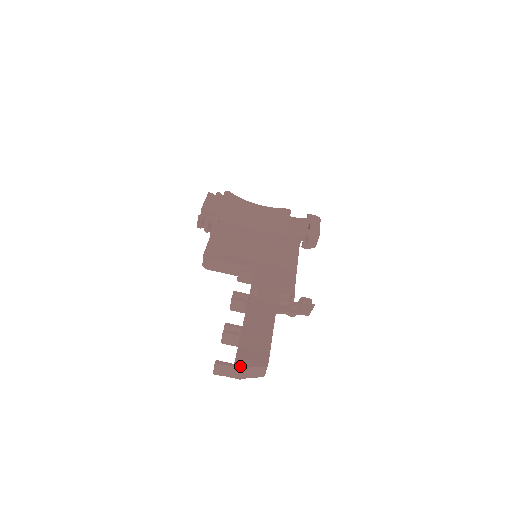
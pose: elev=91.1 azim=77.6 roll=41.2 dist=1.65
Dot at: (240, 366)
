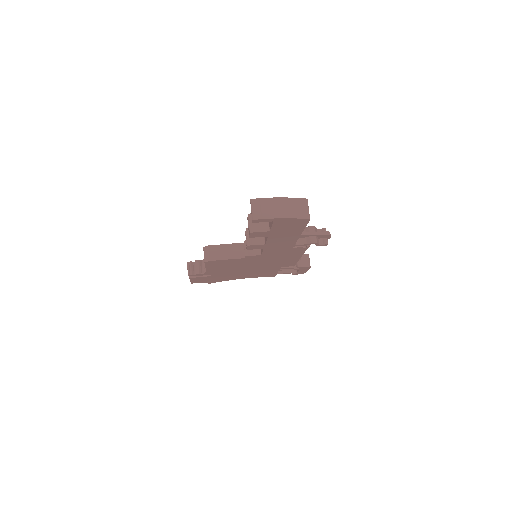
Dot at: (279, 198)
